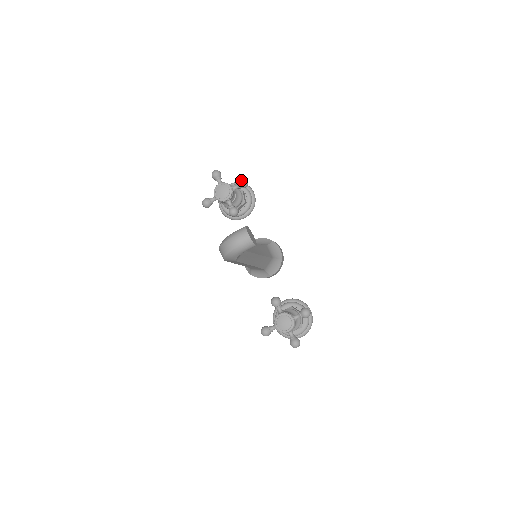
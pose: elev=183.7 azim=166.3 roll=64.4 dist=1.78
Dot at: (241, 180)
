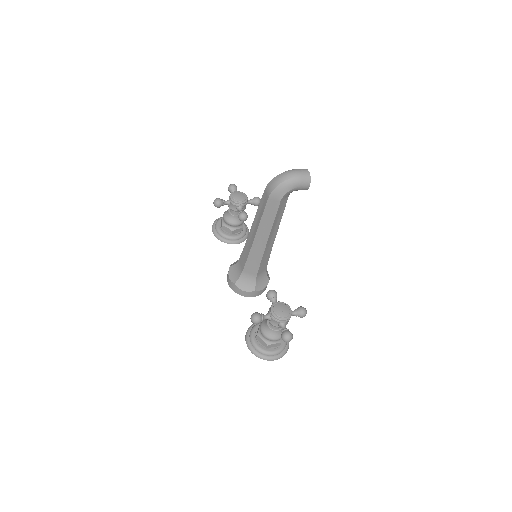
Dot at: (257, 197)
